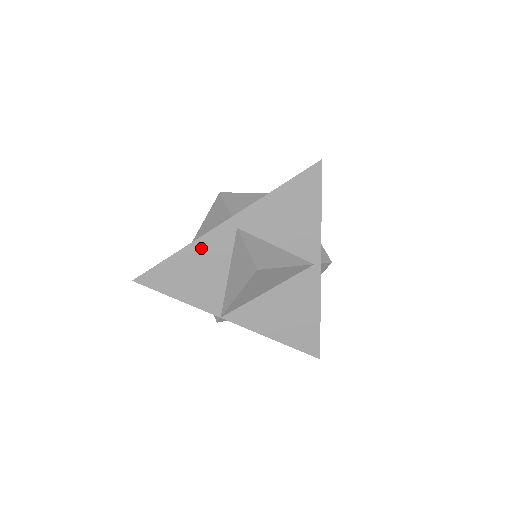
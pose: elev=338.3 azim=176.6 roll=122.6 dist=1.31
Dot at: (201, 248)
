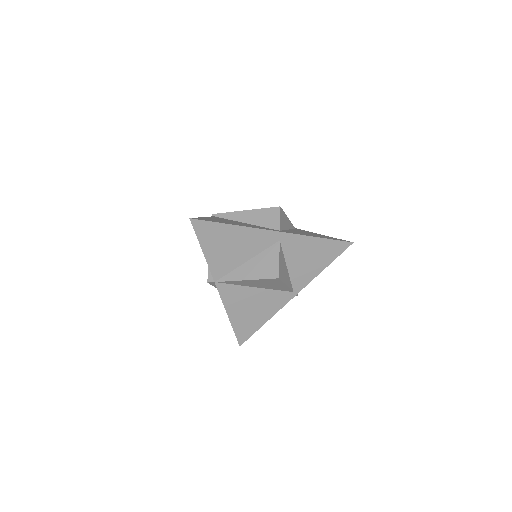
Dot at: (250, 234)
